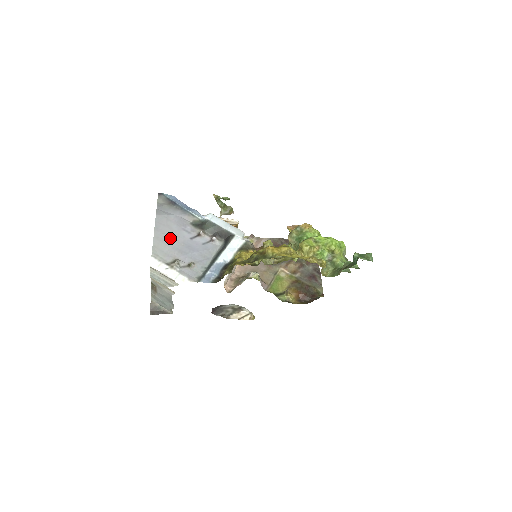
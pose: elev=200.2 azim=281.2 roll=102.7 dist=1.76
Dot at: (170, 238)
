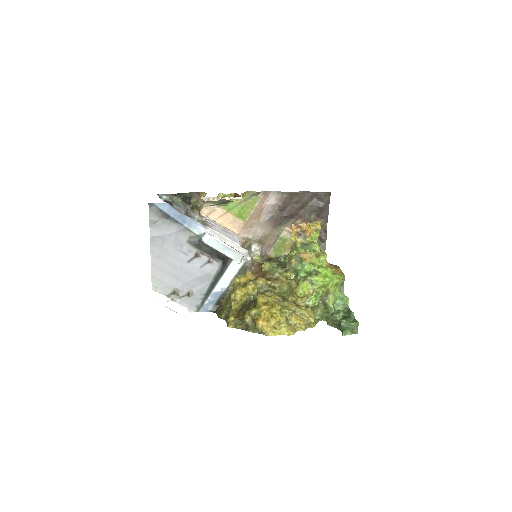
Dot at: (167, 264)
